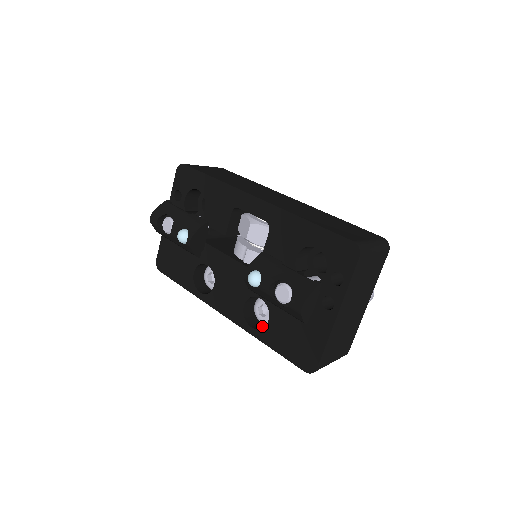
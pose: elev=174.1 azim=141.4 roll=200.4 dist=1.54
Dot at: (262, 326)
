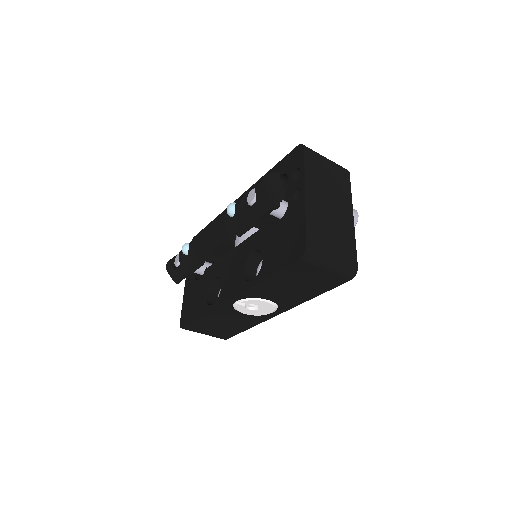
Dot at: occluded
